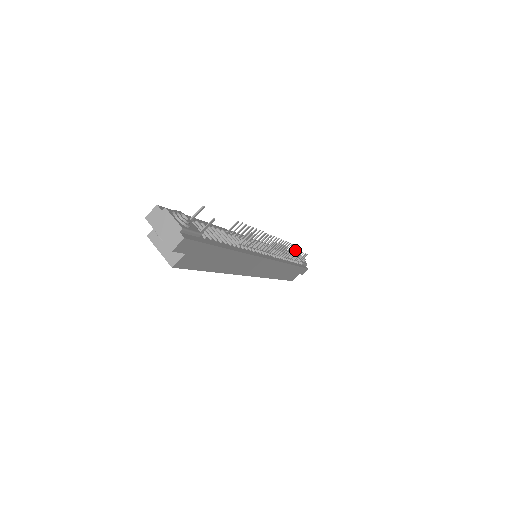
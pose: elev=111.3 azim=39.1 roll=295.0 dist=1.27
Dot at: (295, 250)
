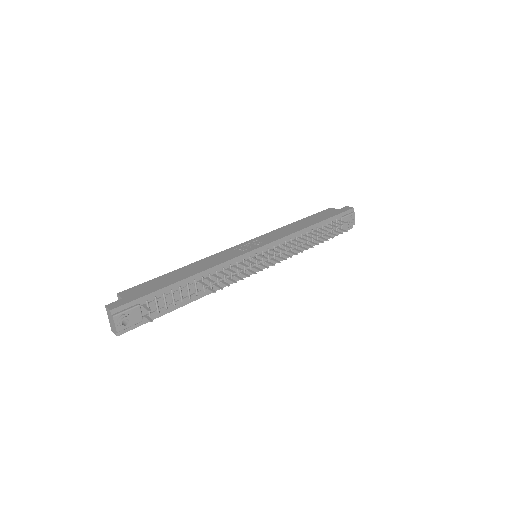
Dot at: (338, 224)
